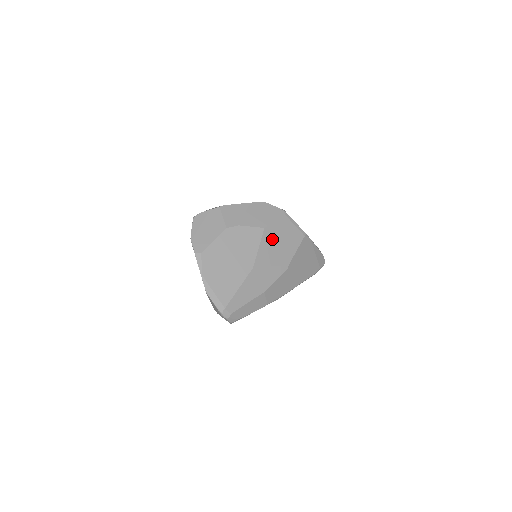
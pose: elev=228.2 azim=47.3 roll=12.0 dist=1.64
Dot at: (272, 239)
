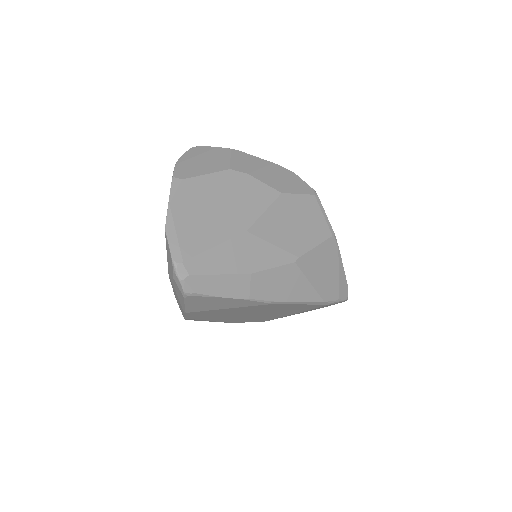
Dot at: (287, 212)
